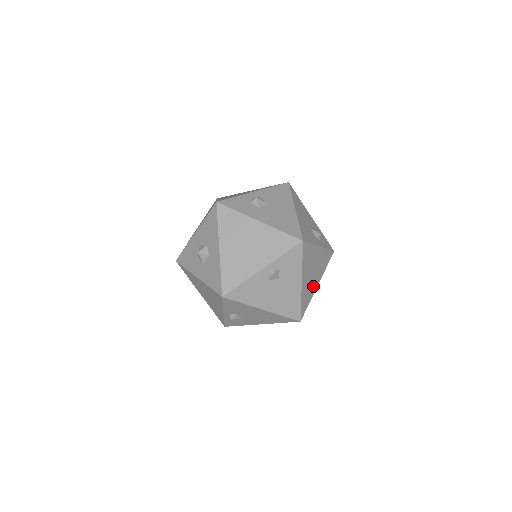
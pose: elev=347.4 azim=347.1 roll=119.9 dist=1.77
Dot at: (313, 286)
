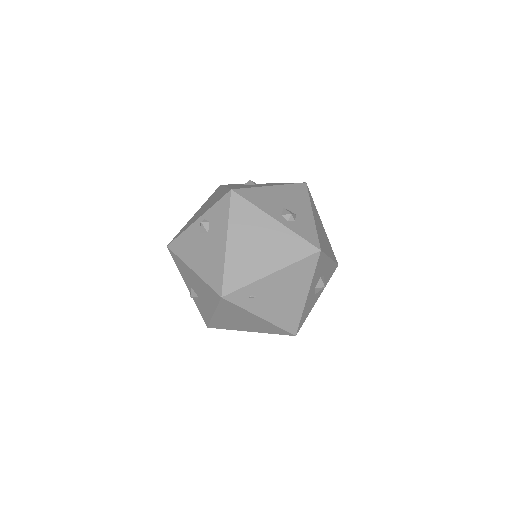
Dot at: (258, 267)
